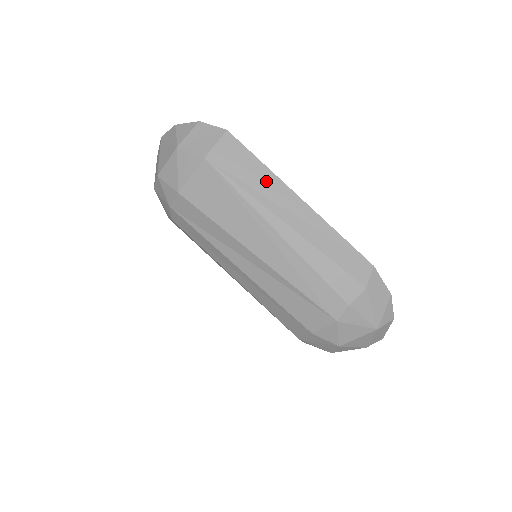
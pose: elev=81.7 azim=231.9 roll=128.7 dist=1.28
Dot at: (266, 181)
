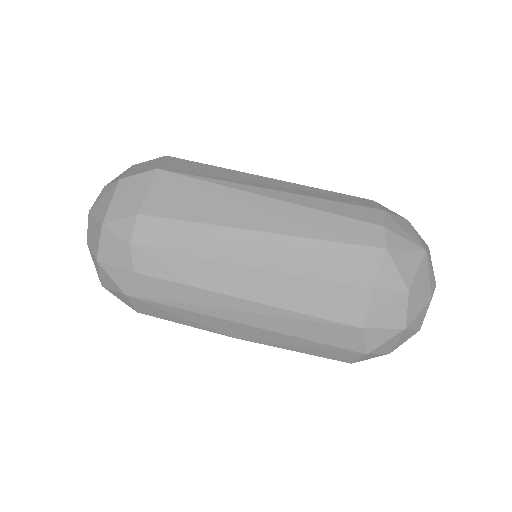
Dot at: (228, 173)
